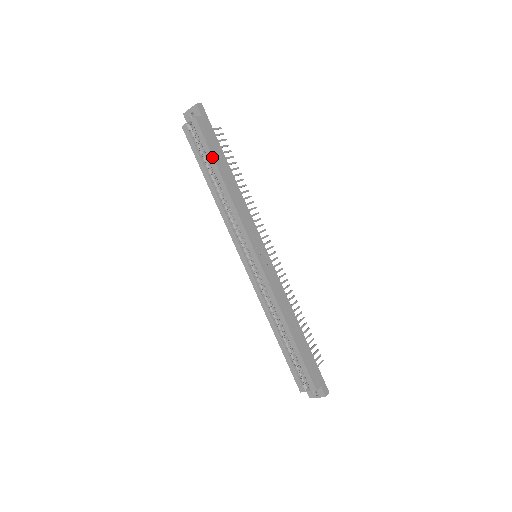
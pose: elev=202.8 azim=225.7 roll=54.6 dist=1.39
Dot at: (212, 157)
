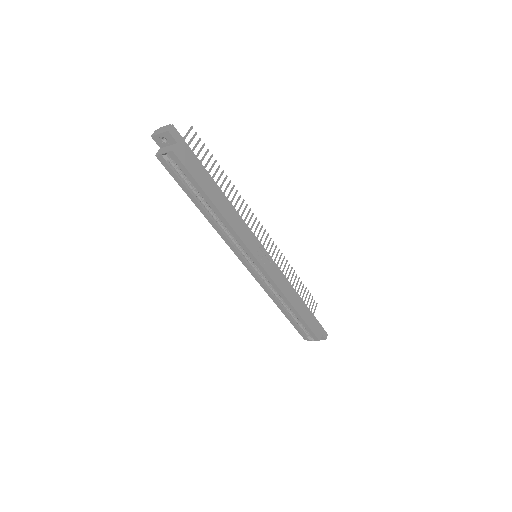
Dot at: (201, 189)
